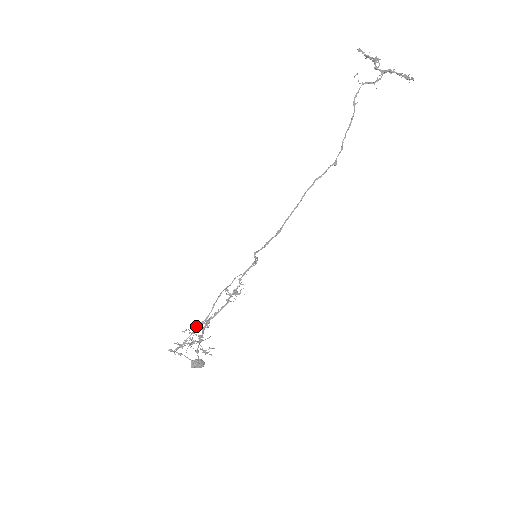
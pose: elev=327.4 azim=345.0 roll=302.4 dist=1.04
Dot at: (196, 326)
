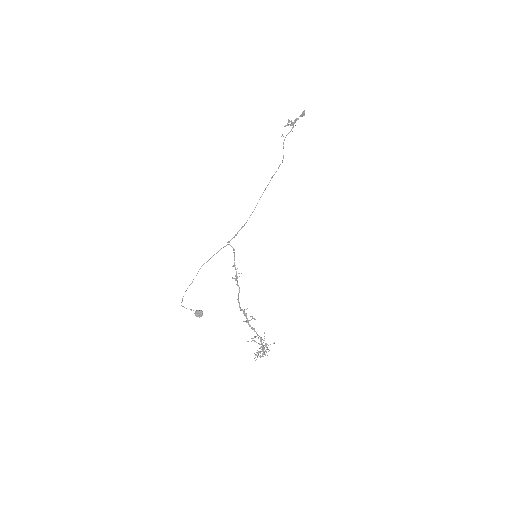
Dot at: occluded
